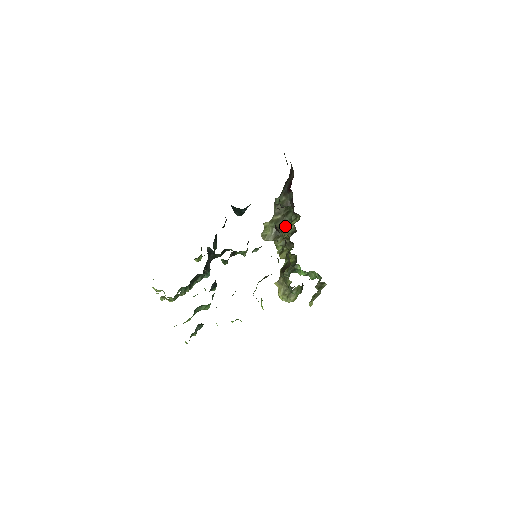
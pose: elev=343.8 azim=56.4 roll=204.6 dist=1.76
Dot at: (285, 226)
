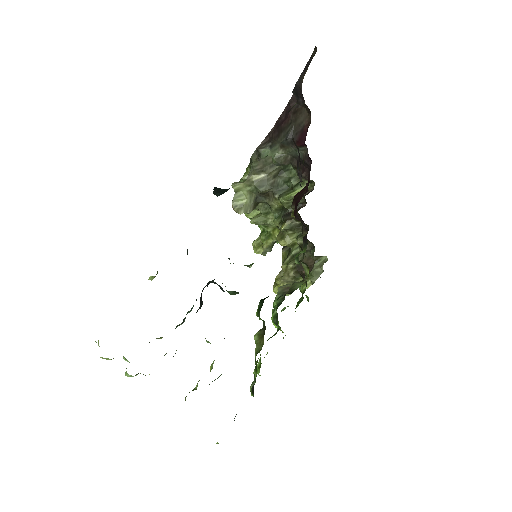
Dot at: (278, 193)
